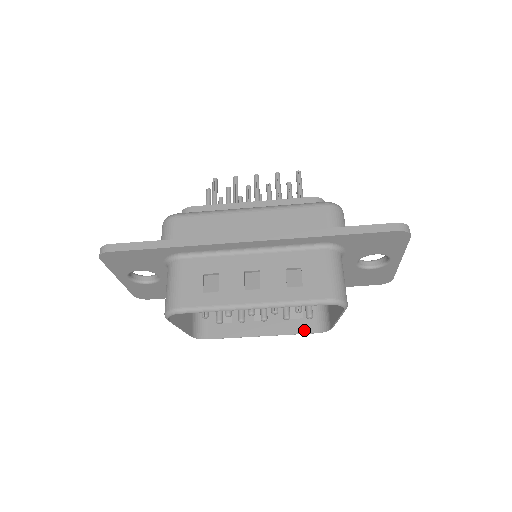
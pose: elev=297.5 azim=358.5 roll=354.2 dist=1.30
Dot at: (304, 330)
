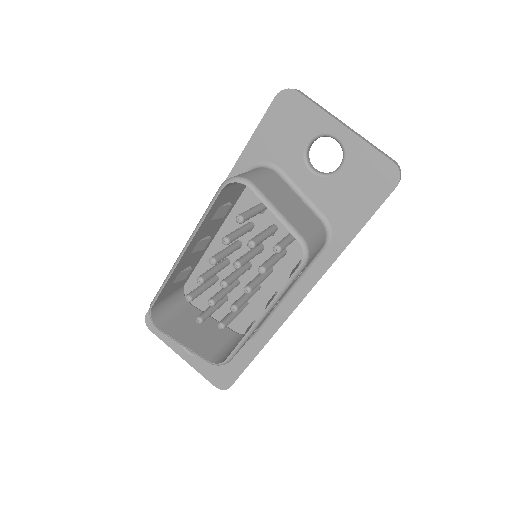
Dot at: (291, 275)
